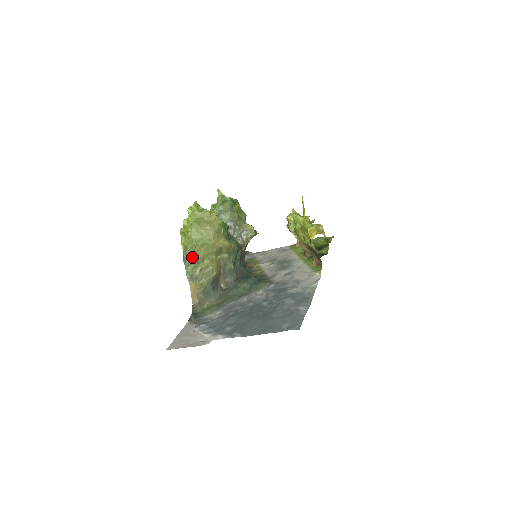
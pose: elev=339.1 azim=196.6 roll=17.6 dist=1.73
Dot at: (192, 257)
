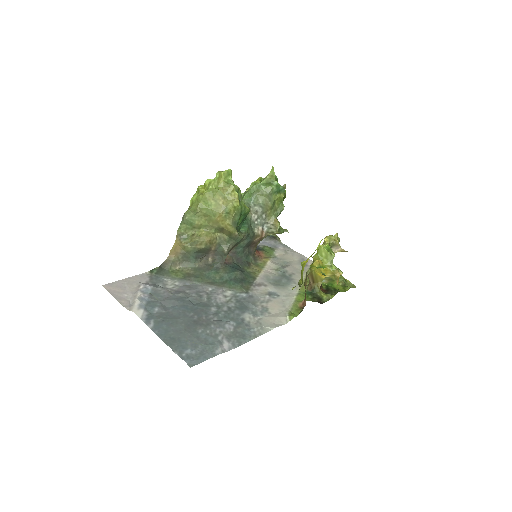
Dot at: (190, 219)
